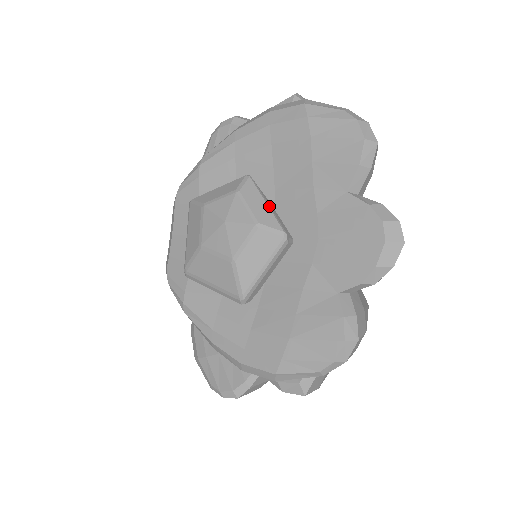
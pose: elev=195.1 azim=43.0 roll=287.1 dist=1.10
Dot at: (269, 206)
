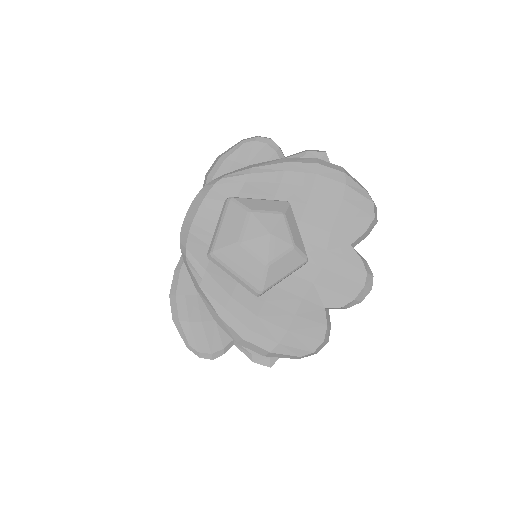
Dot at: occluded
